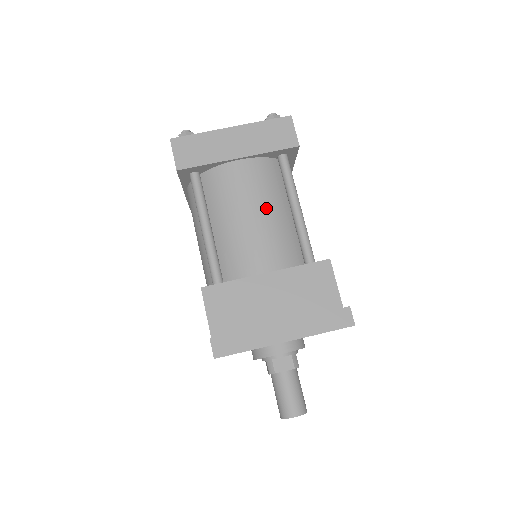
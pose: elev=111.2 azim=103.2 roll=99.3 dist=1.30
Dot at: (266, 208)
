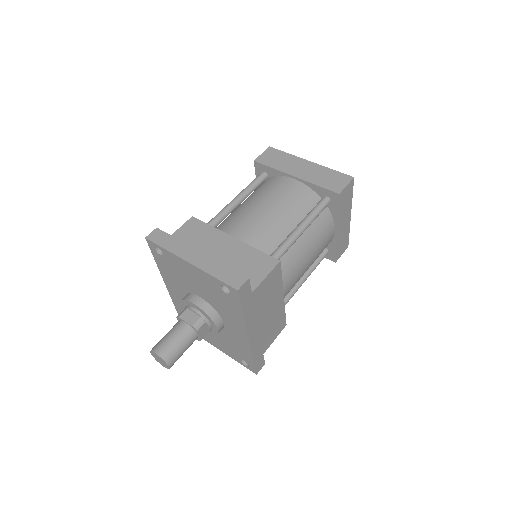
Dot at: (279, 211)
